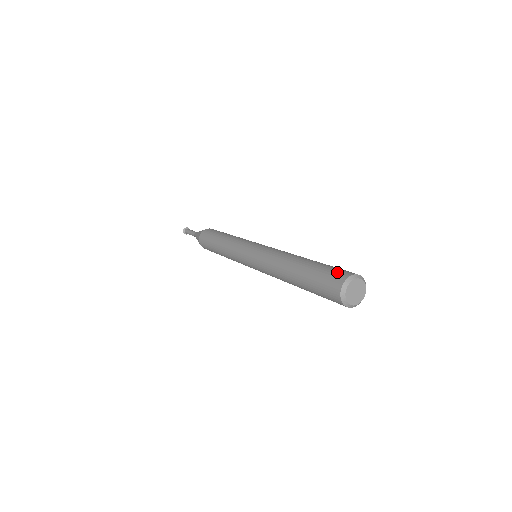
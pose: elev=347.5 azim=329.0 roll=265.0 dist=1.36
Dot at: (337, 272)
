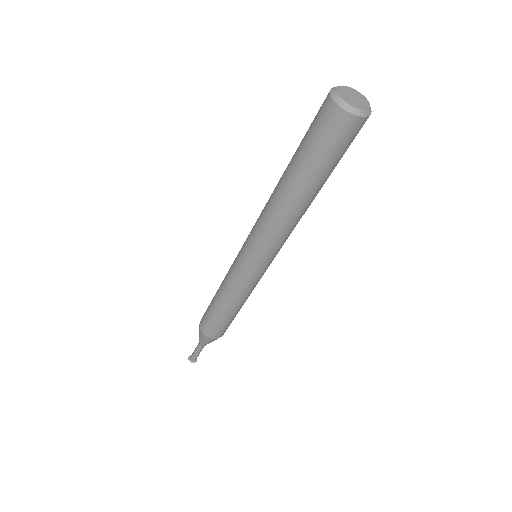
Dot at: occluded
